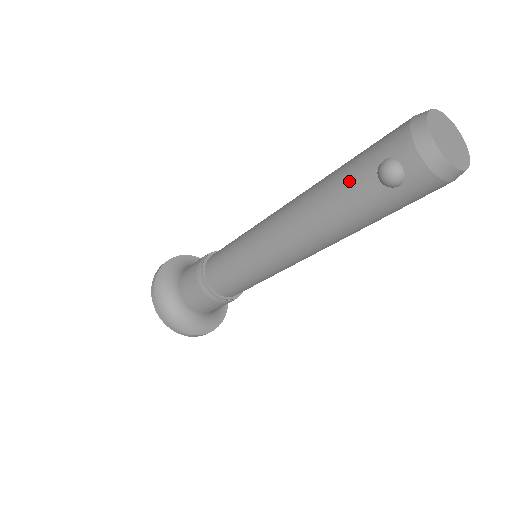
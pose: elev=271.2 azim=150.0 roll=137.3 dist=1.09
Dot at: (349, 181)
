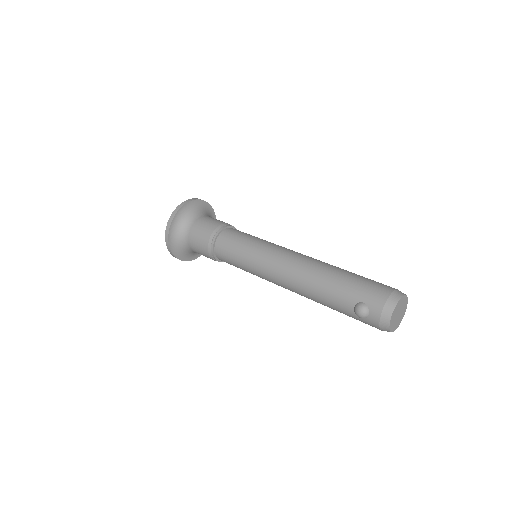
Dot at: (340, 292)
